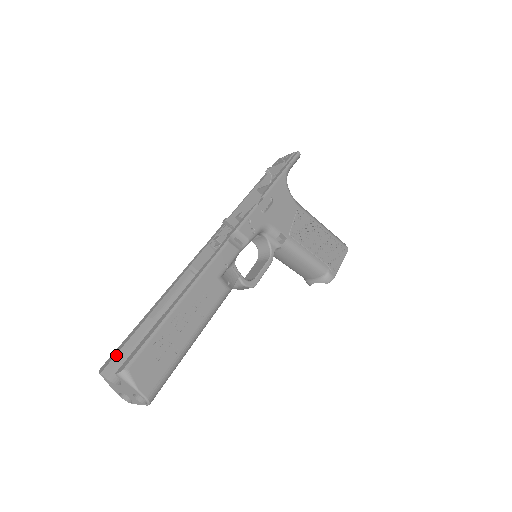
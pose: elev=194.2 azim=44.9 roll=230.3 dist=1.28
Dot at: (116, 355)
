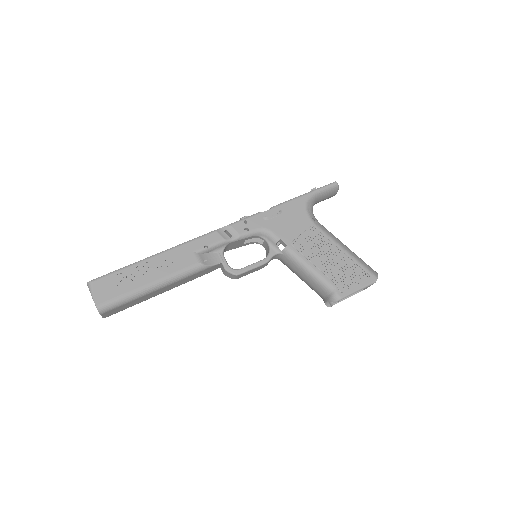
Dot at: occluded
